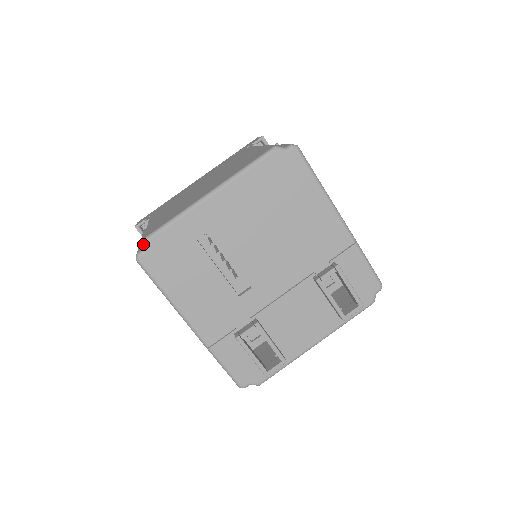
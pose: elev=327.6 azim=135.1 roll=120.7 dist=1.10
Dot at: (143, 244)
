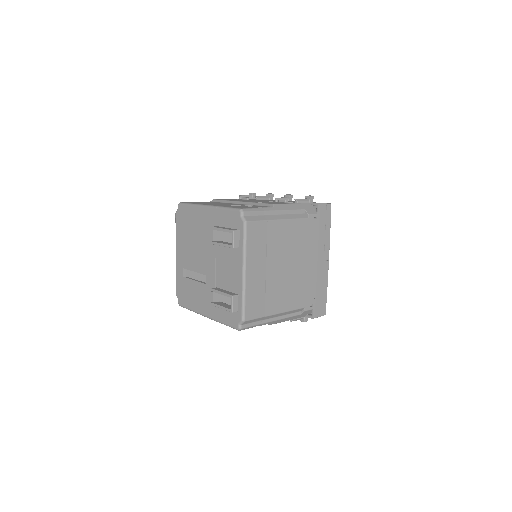
Dot at: (177, 297)
